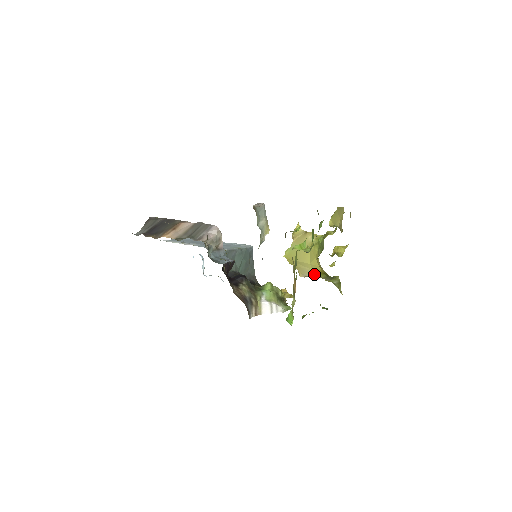
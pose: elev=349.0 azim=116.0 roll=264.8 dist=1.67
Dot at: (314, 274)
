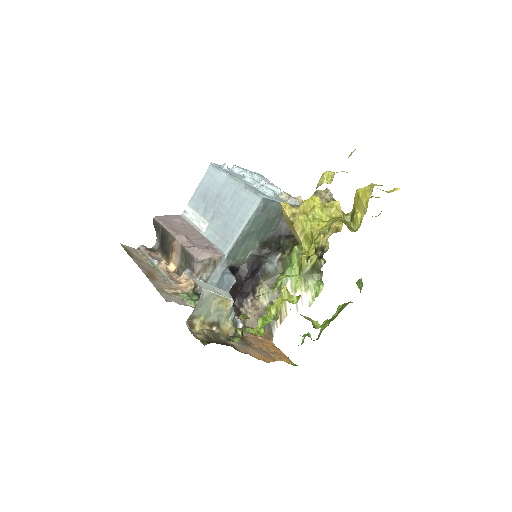
Dot at: occluded
